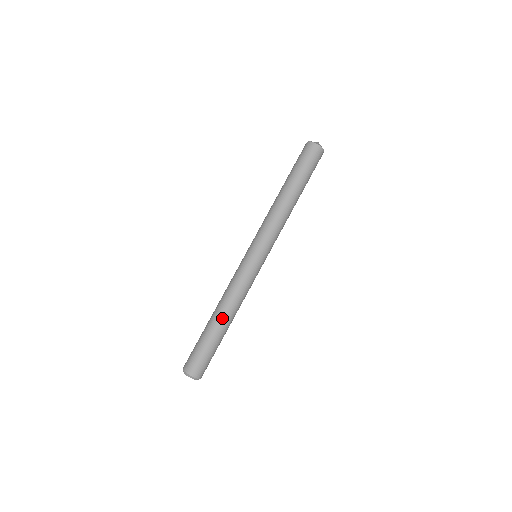
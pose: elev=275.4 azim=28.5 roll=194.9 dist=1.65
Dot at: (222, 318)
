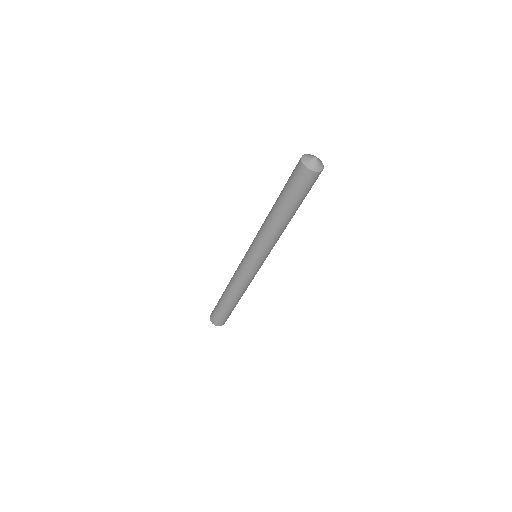
Dot at: (238, 300)
